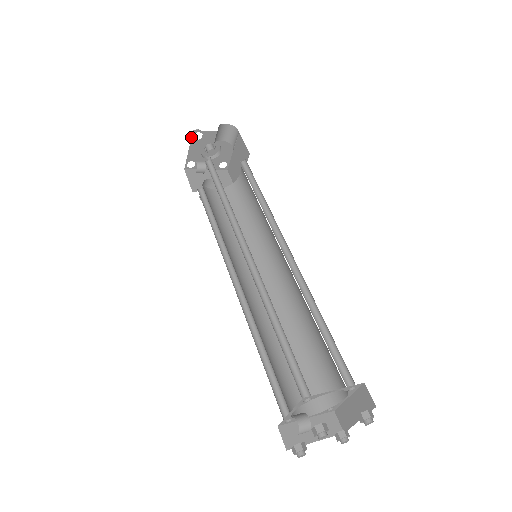
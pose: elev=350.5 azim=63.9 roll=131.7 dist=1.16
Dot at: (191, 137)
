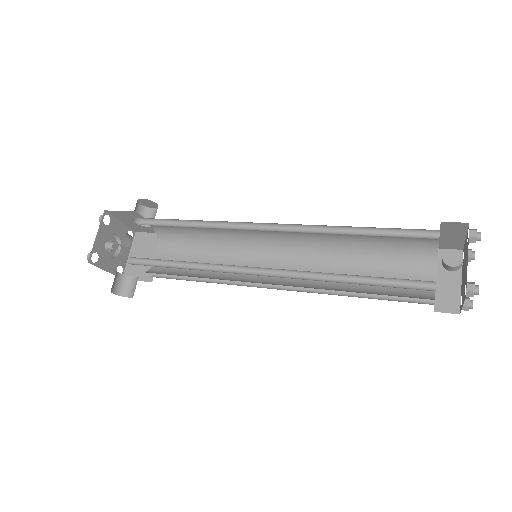
Dot at: (101, 219)
